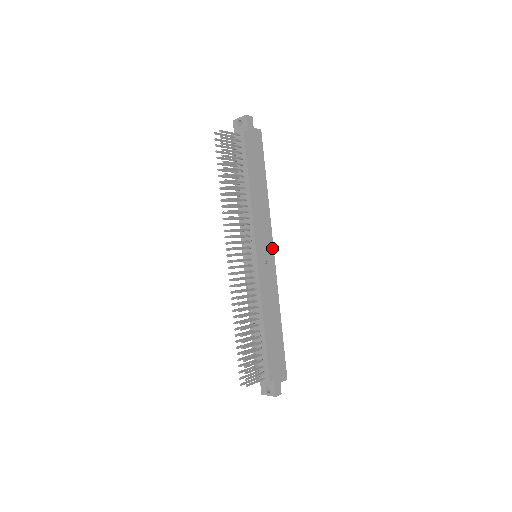
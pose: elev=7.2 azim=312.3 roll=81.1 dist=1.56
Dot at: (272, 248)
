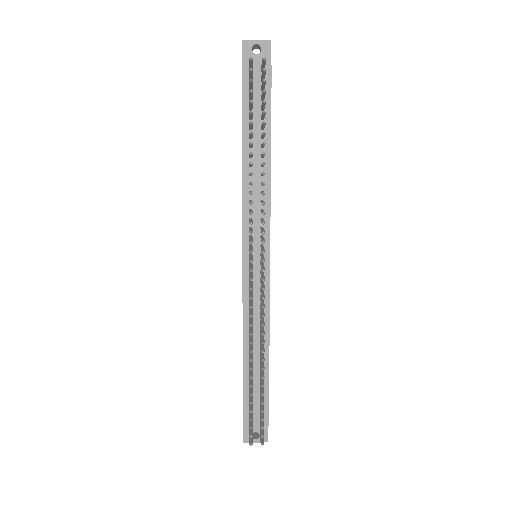
Dot at: occluded
